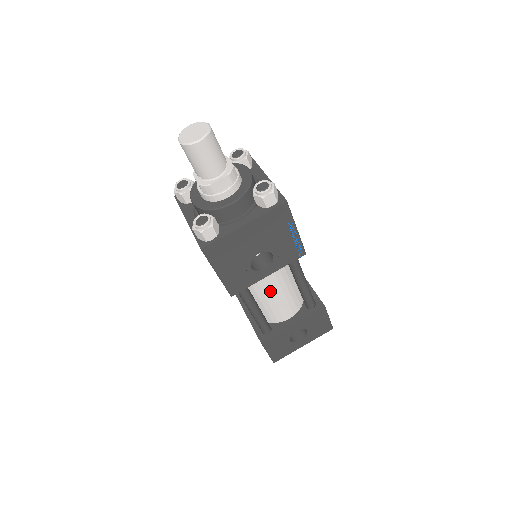
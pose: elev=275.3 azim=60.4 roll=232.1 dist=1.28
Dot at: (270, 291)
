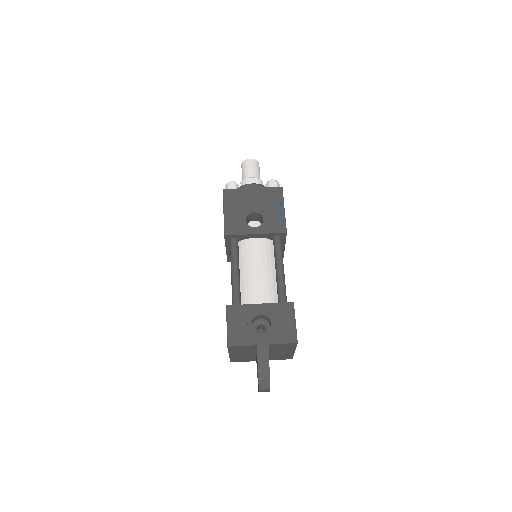
Dot at: (253, 262)
